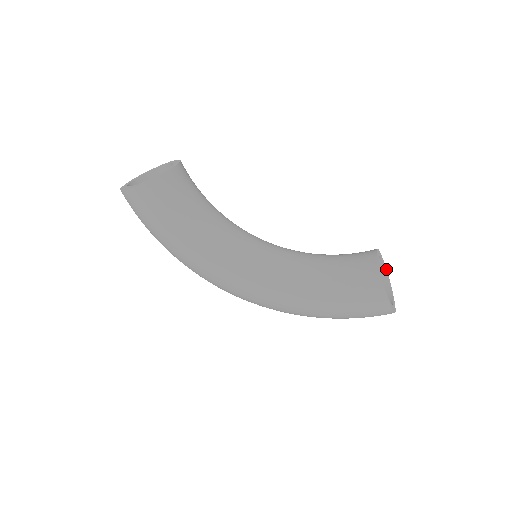
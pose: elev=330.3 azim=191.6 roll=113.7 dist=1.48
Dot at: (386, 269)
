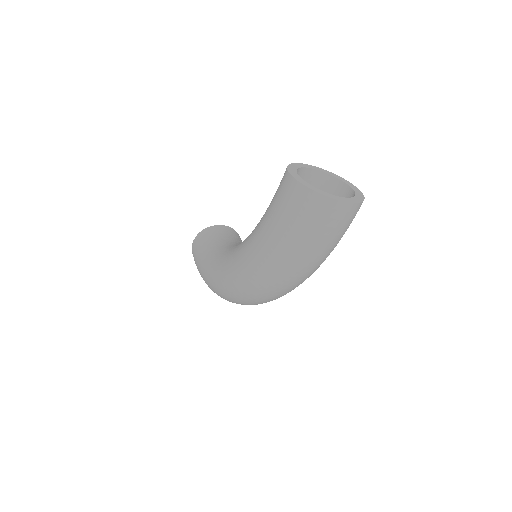
Dot at: (361, 193)
